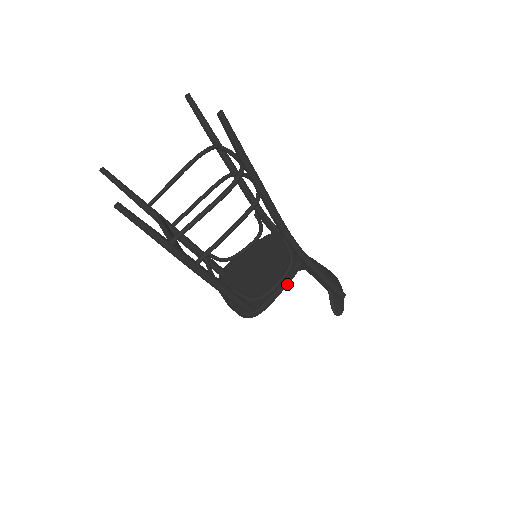
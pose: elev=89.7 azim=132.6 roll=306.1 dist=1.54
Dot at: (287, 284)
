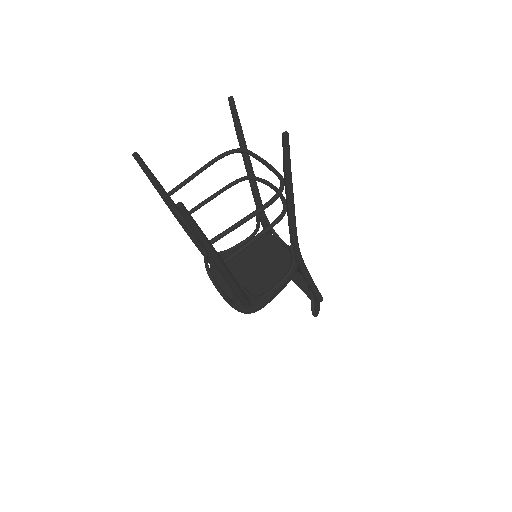
Dot at: (284, 286)
